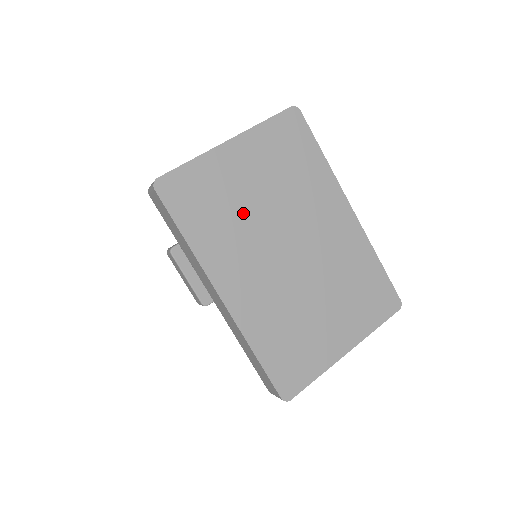
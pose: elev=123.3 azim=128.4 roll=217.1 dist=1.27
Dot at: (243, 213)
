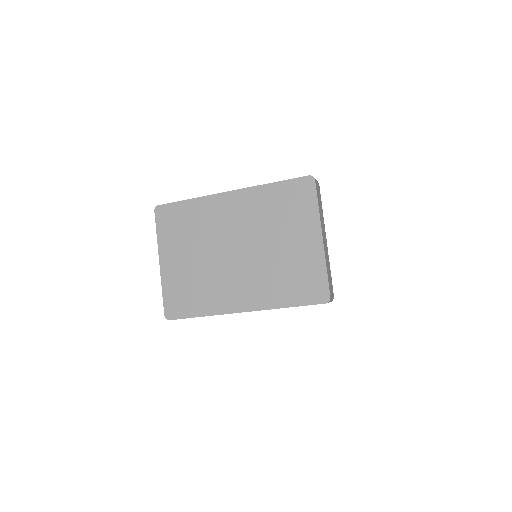
Dot at: (201, 273)
